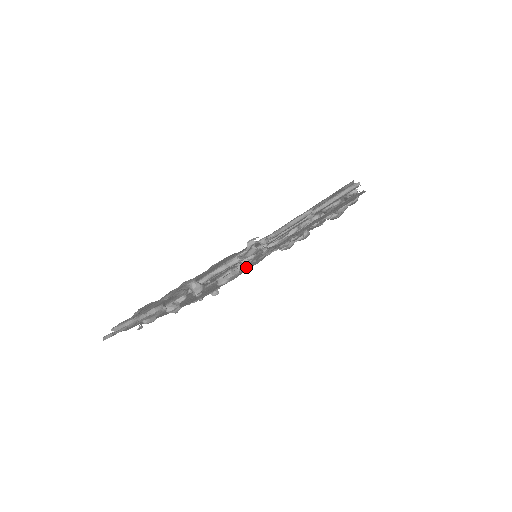
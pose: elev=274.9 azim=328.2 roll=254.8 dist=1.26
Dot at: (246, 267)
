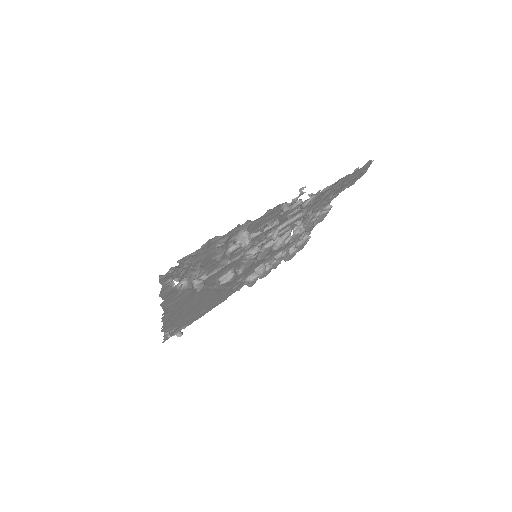
Dot at: (219, 297)
